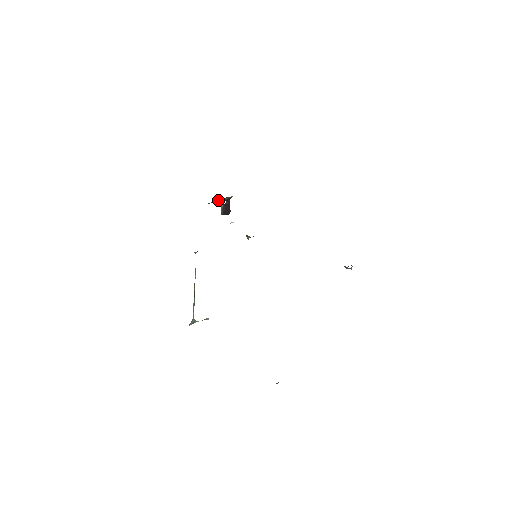
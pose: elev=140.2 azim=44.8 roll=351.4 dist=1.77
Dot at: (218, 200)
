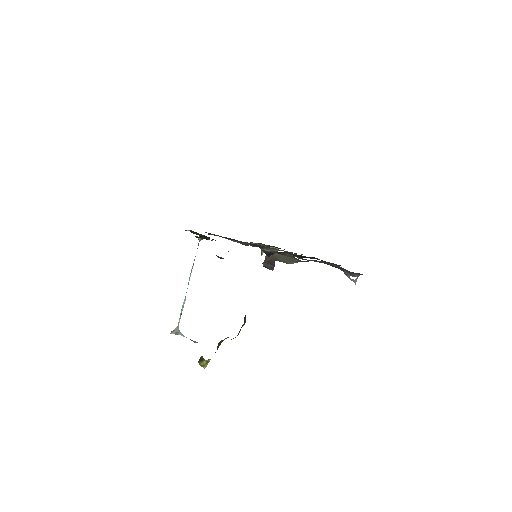
Dot at: occluded
